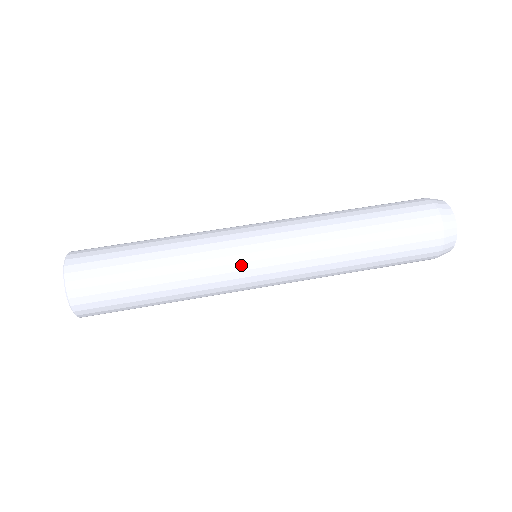
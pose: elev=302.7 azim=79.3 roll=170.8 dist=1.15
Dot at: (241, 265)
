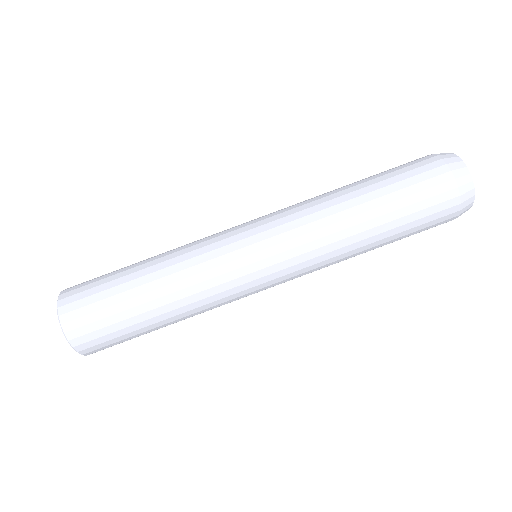
Dot at: occluded
